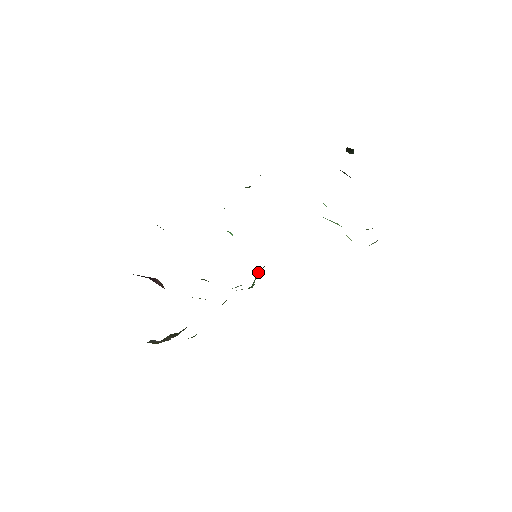
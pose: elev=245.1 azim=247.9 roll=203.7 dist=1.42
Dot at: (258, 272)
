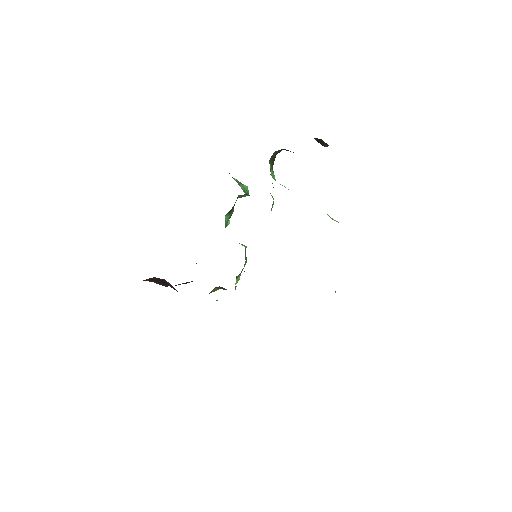
Dot at: occluded
